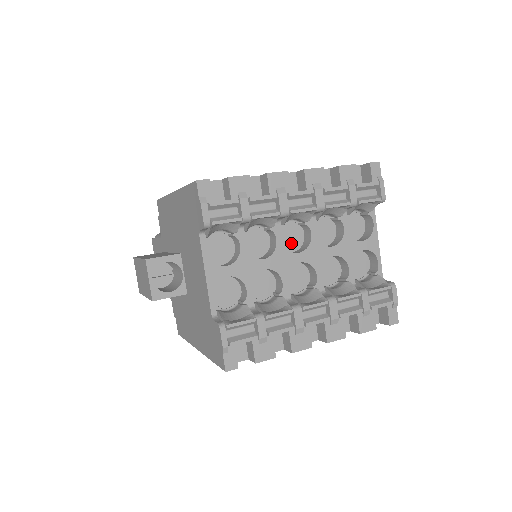
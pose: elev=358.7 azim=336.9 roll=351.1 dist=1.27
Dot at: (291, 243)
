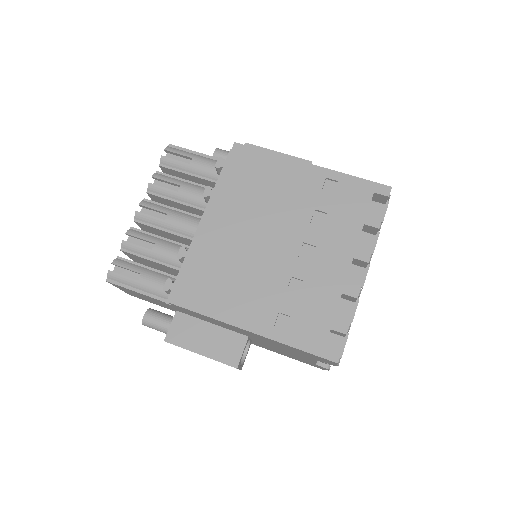
Dot at: occluded
